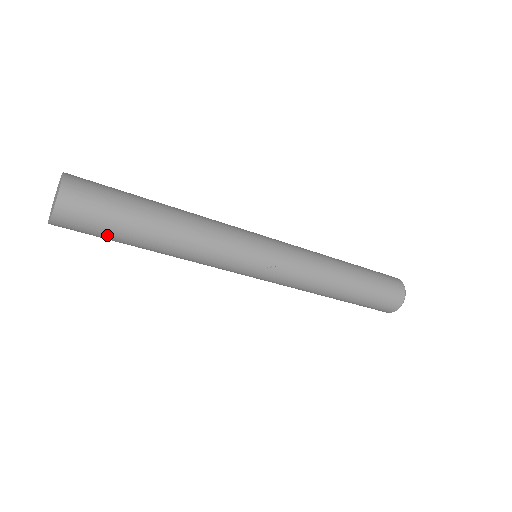
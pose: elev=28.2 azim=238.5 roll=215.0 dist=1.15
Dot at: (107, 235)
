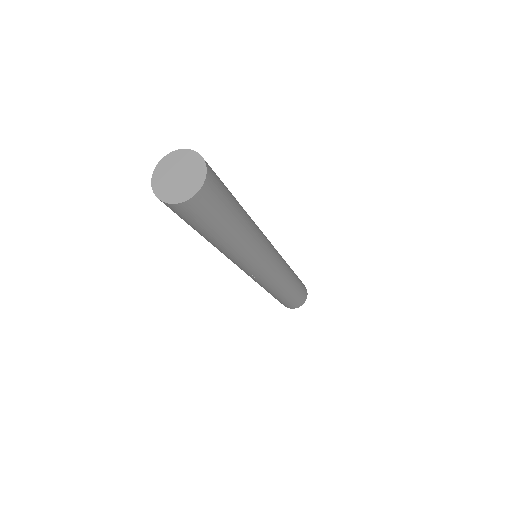
Dot at: (188, 223)
